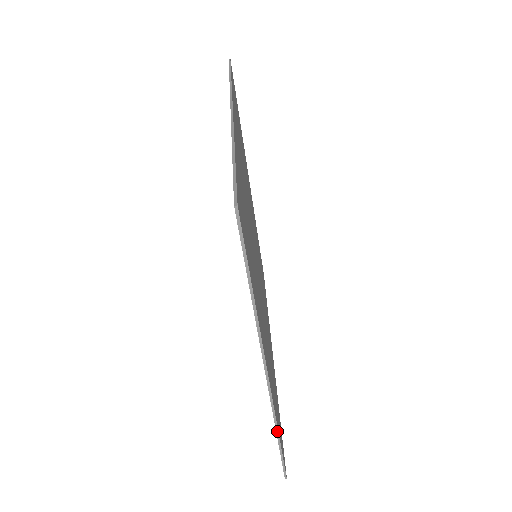
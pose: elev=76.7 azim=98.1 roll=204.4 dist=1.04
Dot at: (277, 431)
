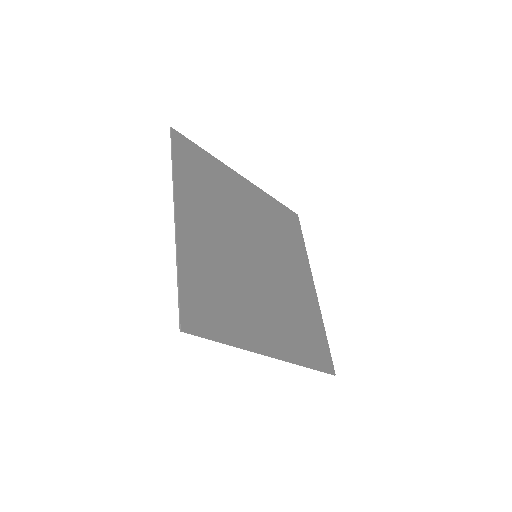
Dot at: (303, 366)
